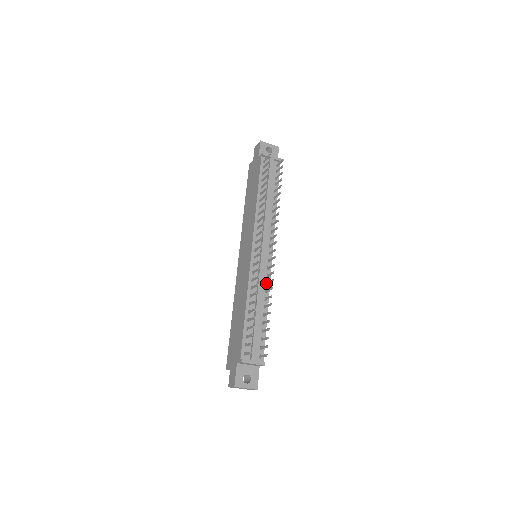
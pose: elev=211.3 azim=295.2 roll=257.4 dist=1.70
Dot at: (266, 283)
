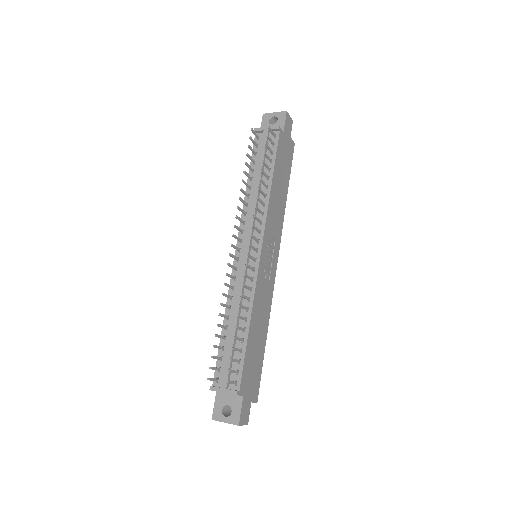
Dot at: (249, 289)
